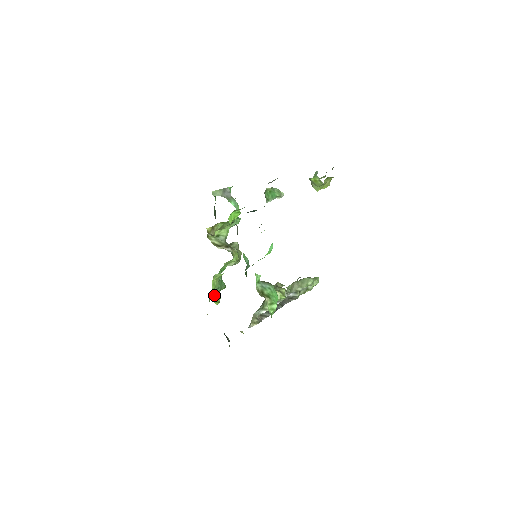
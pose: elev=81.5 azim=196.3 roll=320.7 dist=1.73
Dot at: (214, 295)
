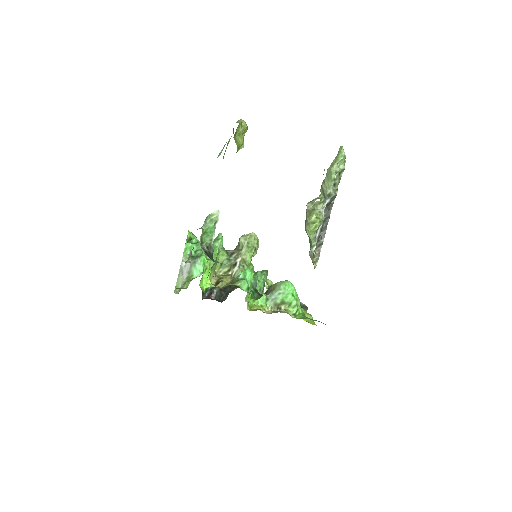
Dot at: occluded
